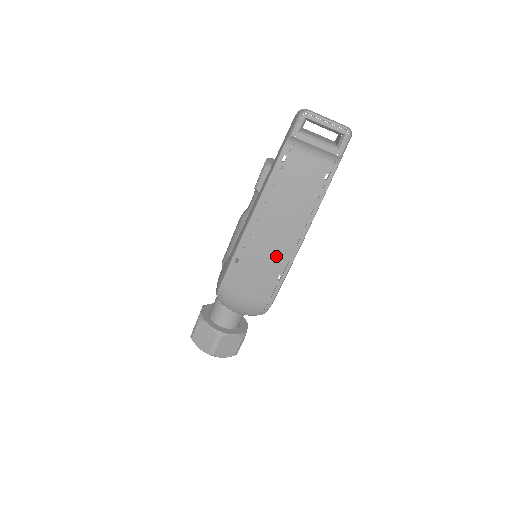
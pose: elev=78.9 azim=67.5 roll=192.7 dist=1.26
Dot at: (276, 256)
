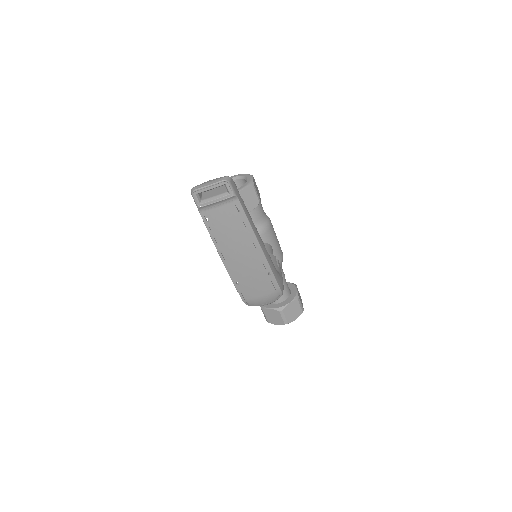
Dot at: (255, 266)
